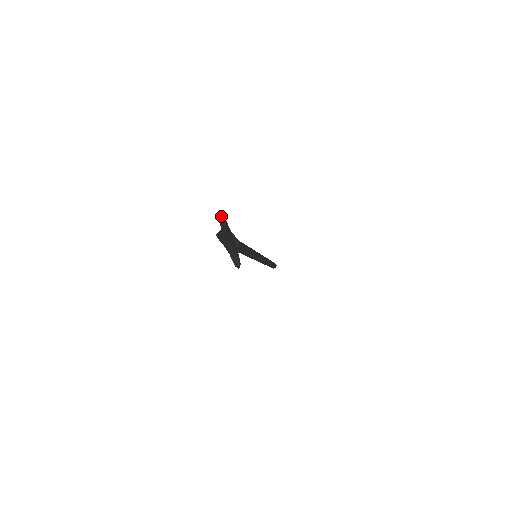
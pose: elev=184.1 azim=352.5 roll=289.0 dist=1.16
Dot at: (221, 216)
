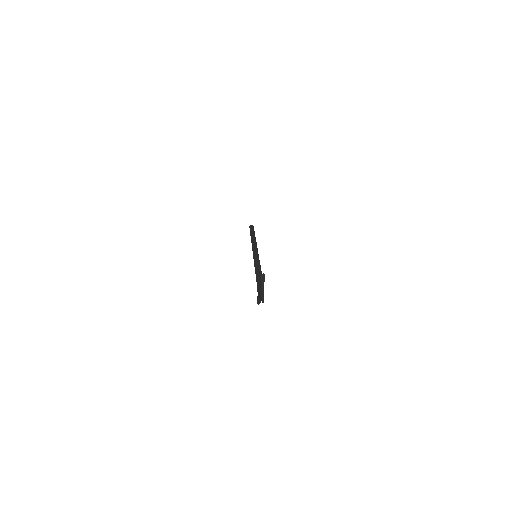
Dot at: (264, 274)
